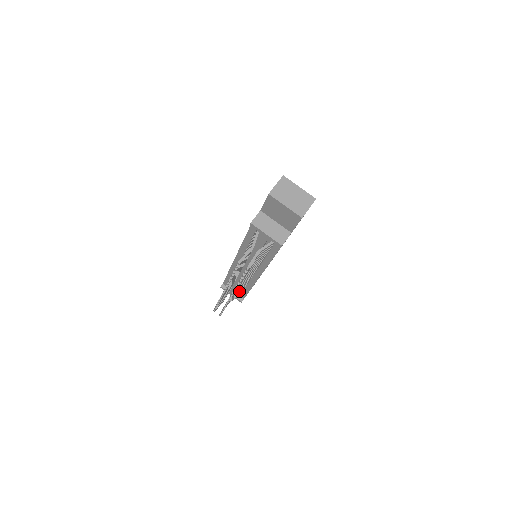
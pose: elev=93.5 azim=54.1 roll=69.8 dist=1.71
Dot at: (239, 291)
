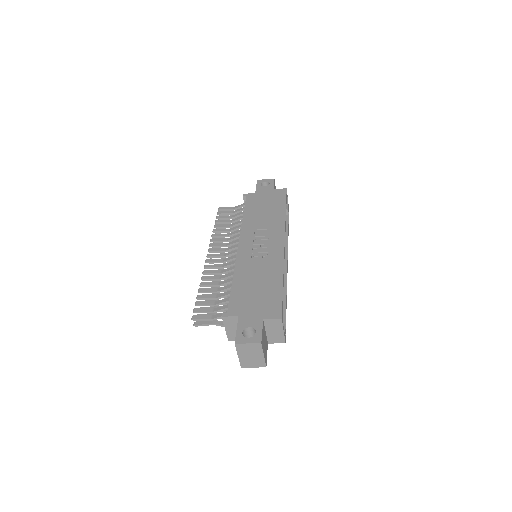
Dot at: occluded
